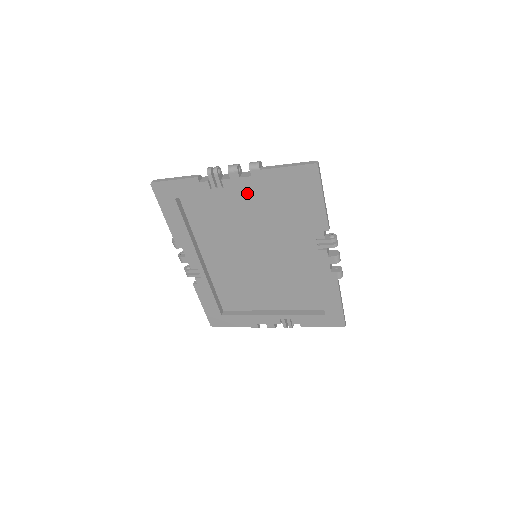
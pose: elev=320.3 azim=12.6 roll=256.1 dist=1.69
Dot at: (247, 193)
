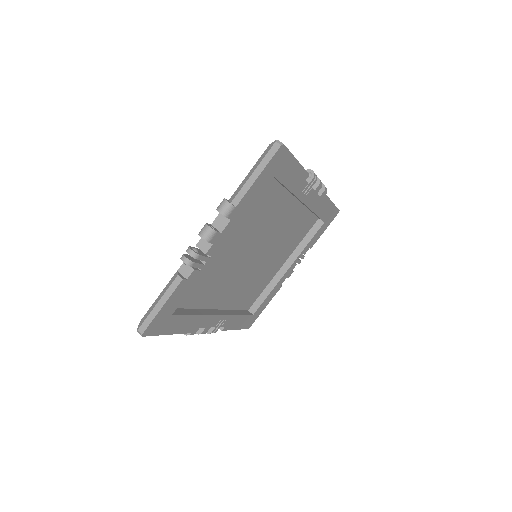
Dot at: occluded
